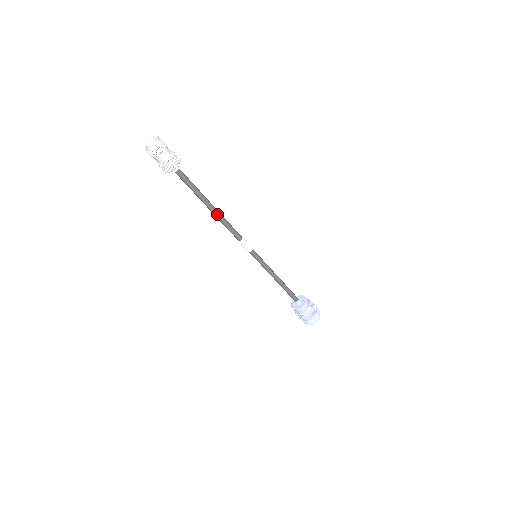
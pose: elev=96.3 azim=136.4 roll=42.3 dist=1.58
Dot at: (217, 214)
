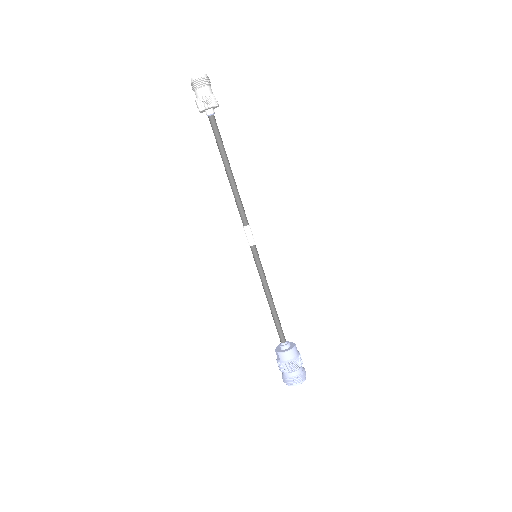
Dot at: (232, 182)
